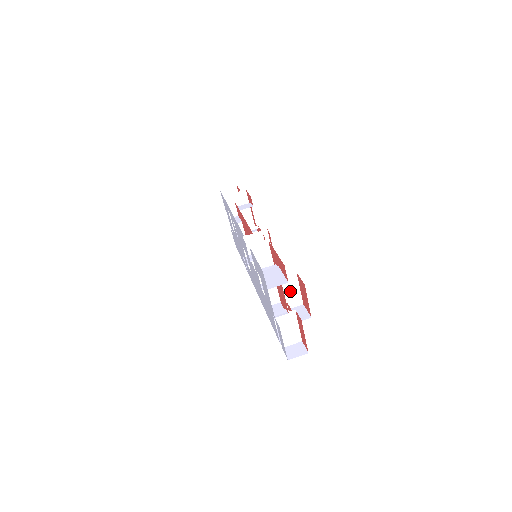
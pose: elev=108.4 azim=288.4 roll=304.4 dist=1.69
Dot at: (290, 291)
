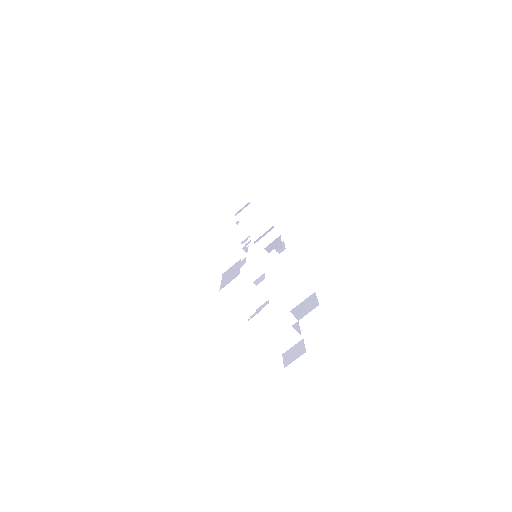
Dot at: (289, 282)
